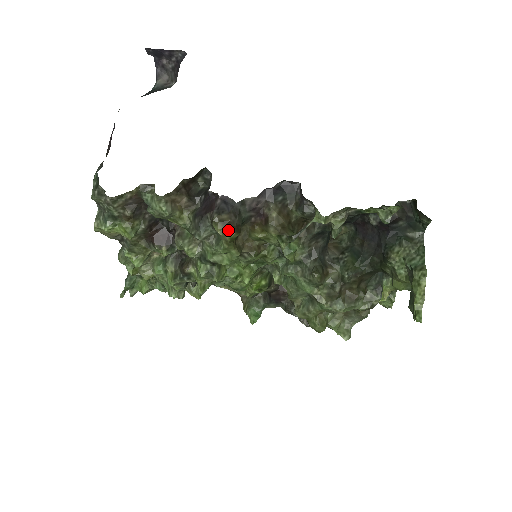
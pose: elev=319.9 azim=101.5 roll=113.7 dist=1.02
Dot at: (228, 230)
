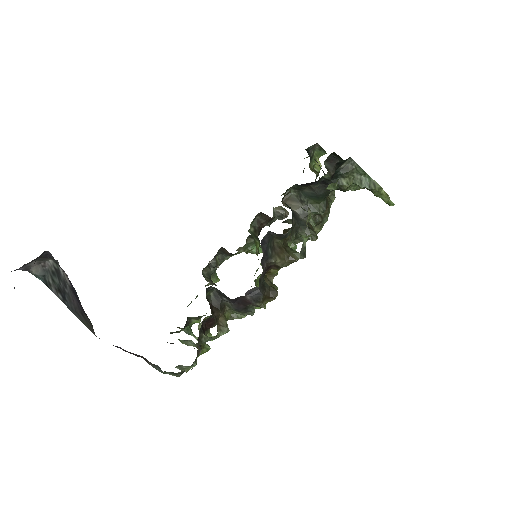
Dot at: (271, 299)
